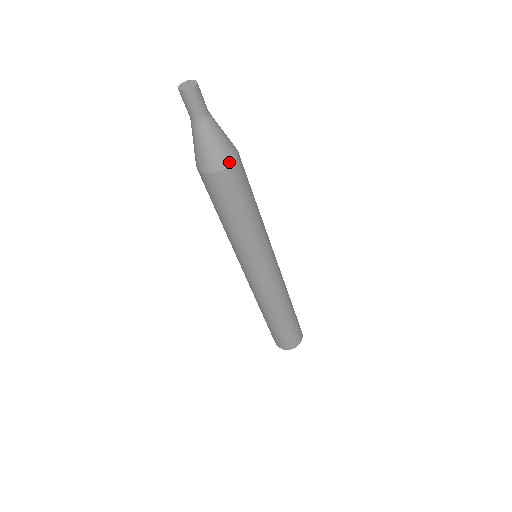
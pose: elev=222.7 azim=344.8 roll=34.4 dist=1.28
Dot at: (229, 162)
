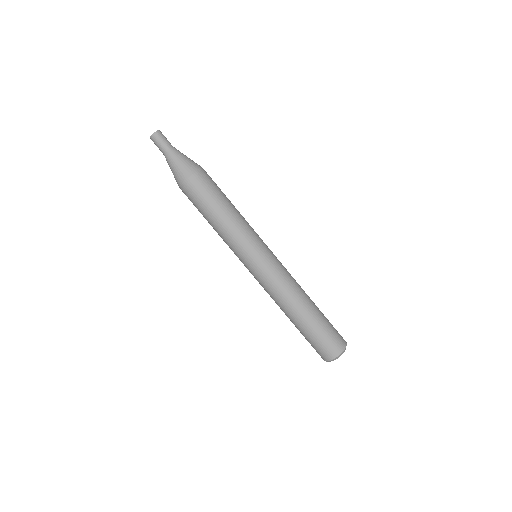
Dot at: (189, 174)
